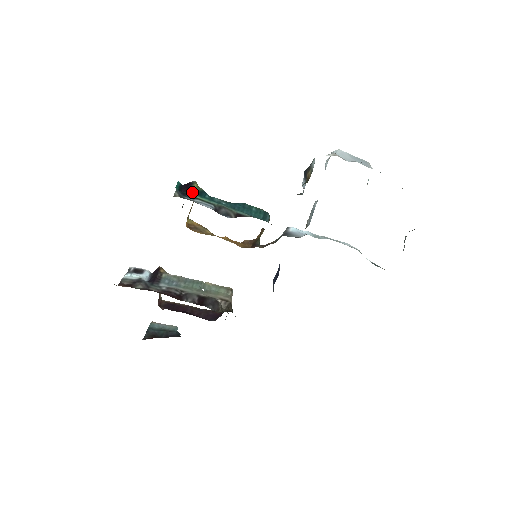
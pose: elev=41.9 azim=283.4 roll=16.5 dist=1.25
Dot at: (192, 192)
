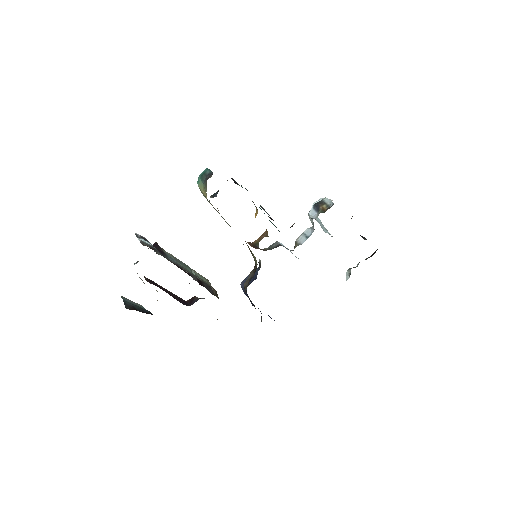
Dot at: occluded
